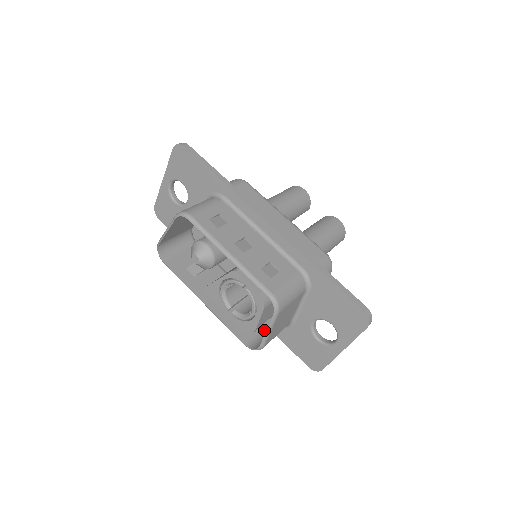
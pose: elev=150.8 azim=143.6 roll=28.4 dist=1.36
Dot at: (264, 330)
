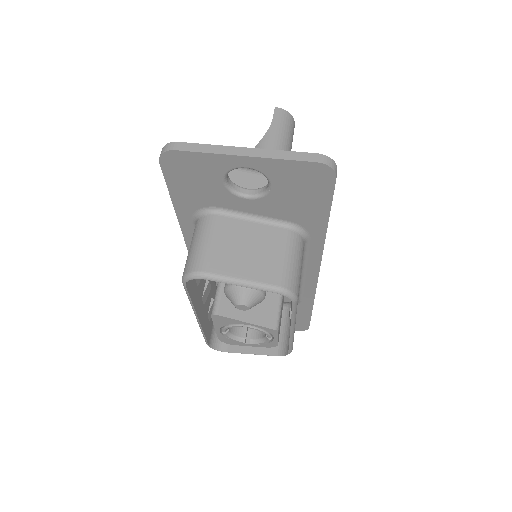
Dot at: occluded
